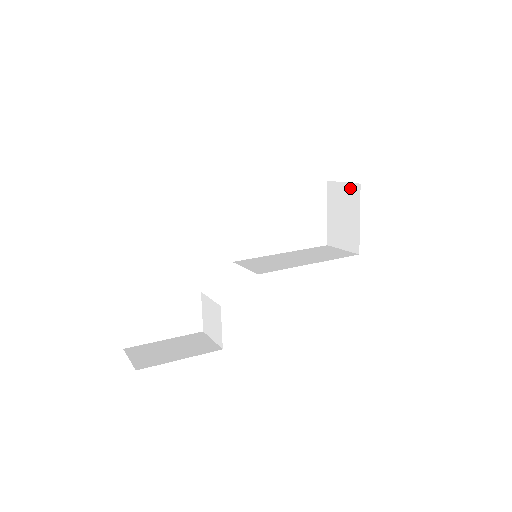
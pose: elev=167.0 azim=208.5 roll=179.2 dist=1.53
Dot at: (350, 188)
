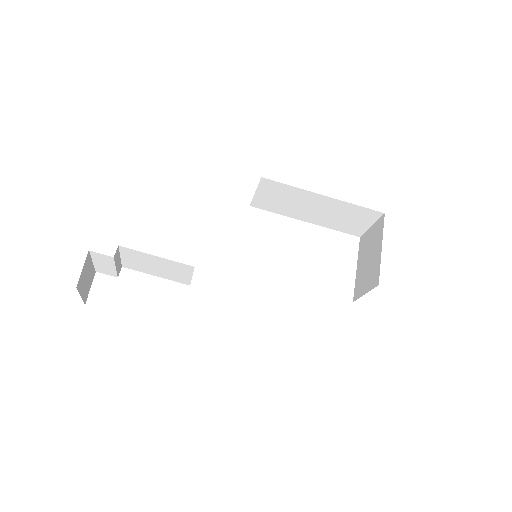
Dot at: (376, 225)
